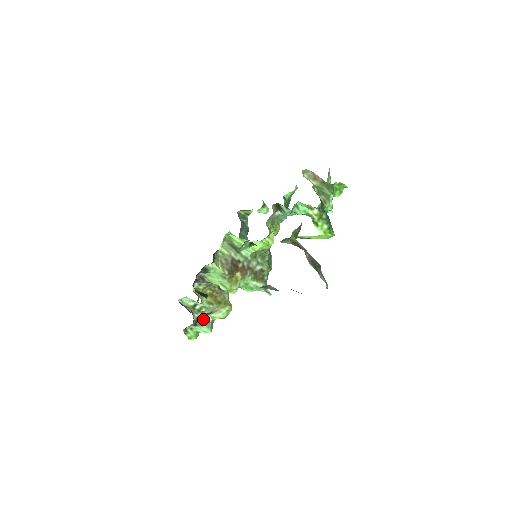
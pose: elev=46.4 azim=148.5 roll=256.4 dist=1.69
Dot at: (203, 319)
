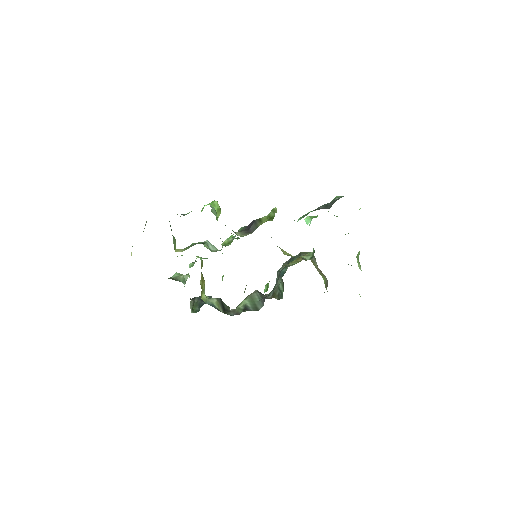
Dot at: (181, 281)
